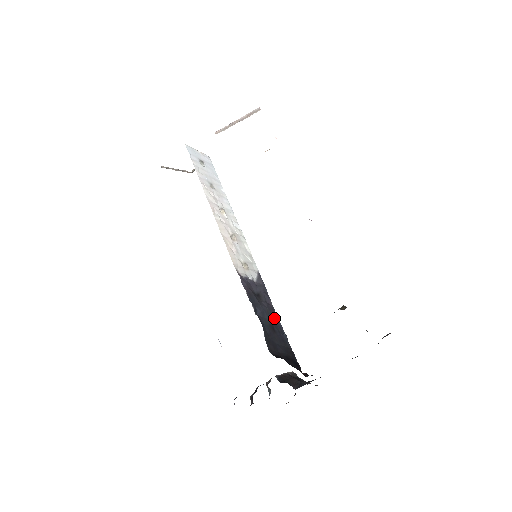
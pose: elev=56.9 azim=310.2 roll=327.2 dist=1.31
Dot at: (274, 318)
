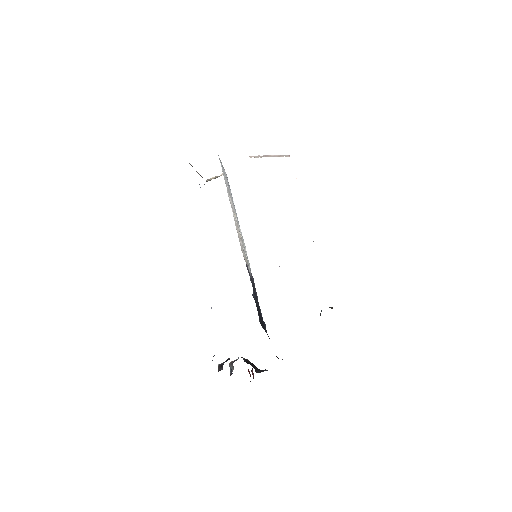
Dot at: (259, 307)
